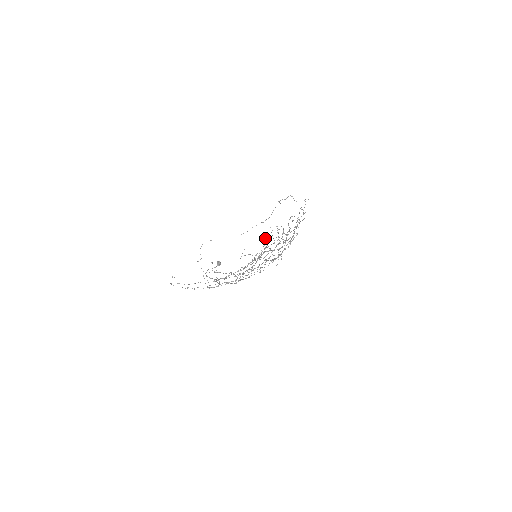
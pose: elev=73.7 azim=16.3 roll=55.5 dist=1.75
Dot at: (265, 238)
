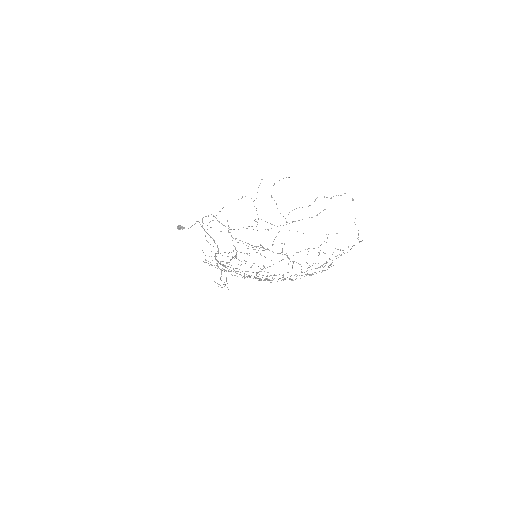
Dot at: occluded
